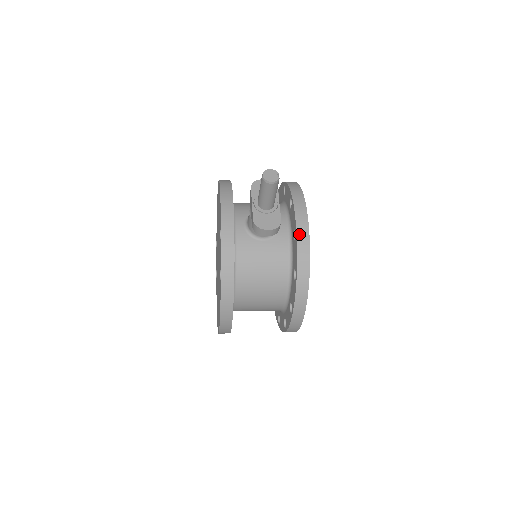
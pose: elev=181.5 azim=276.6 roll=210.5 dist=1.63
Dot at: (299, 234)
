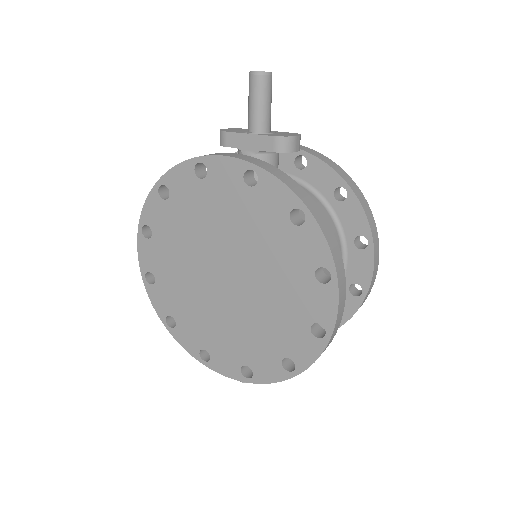
Dot at: (309, 152)
